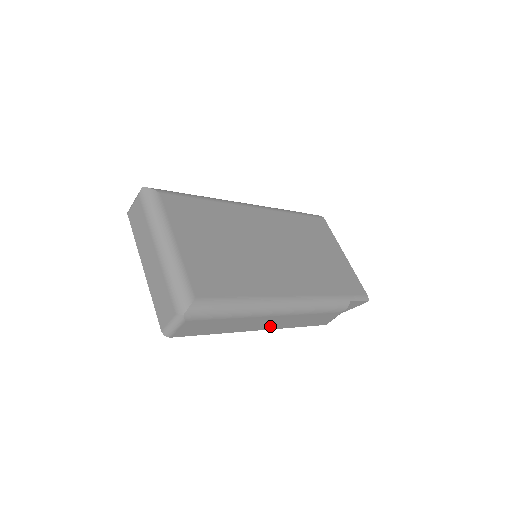
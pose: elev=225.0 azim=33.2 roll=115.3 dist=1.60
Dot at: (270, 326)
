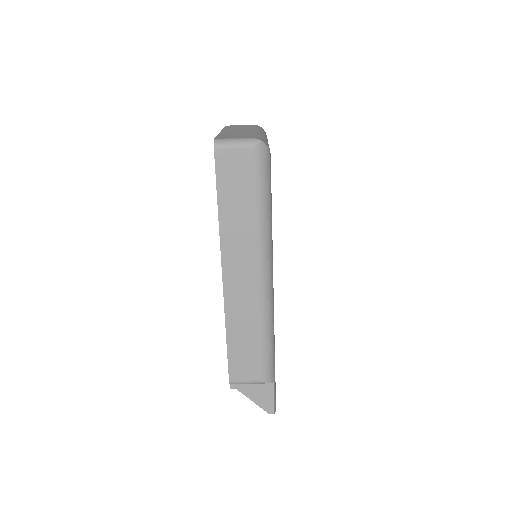
Dot at: (231, 287)
